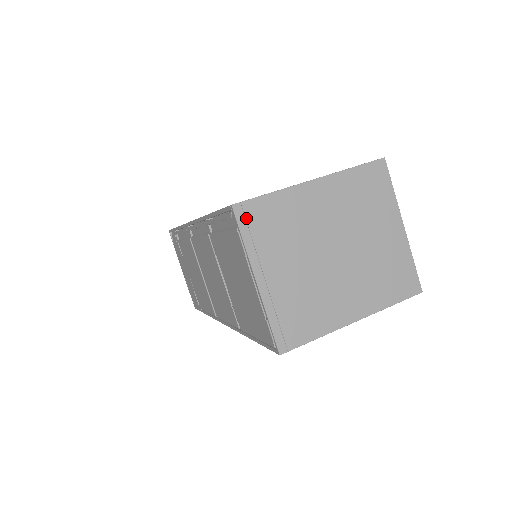
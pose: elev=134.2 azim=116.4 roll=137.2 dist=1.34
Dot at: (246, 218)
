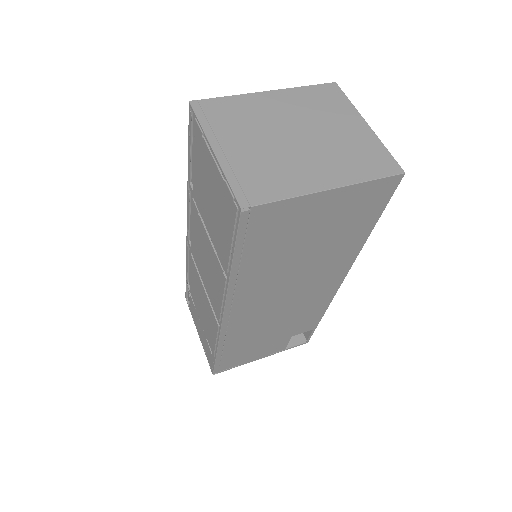
Dot at: (203, 109)
